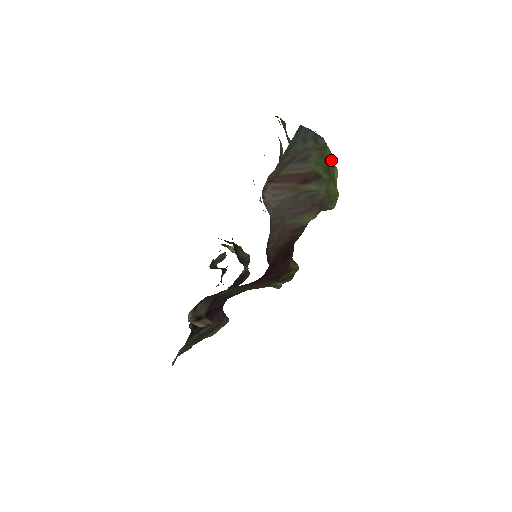
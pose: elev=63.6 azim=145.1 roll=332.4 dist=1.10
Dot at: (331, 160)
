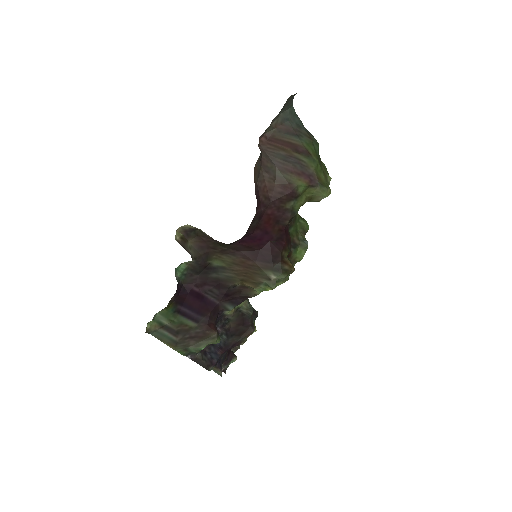
Dot at: (326, 170)
